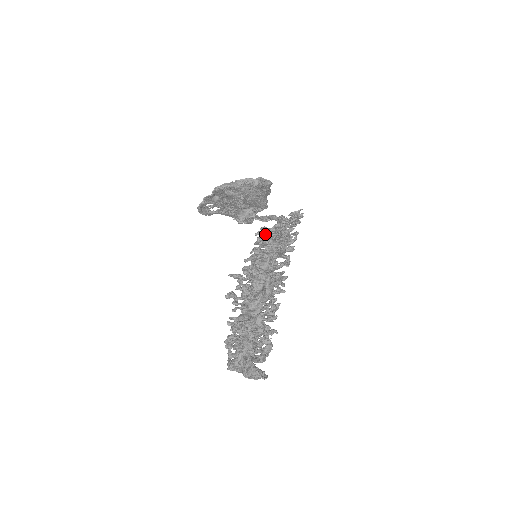
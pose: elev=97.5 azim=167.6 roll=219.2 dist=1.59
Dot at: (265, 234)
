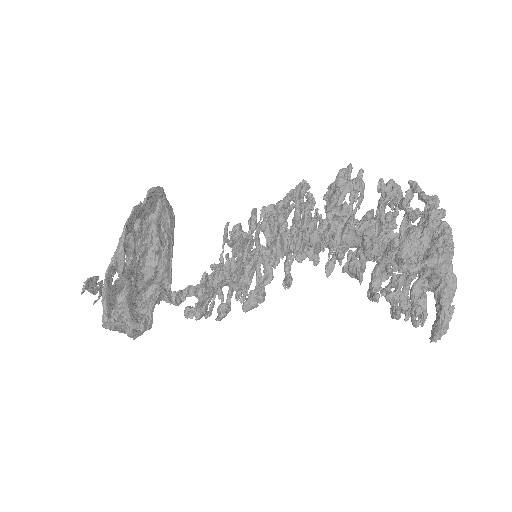
Dot at: (209, 287)
